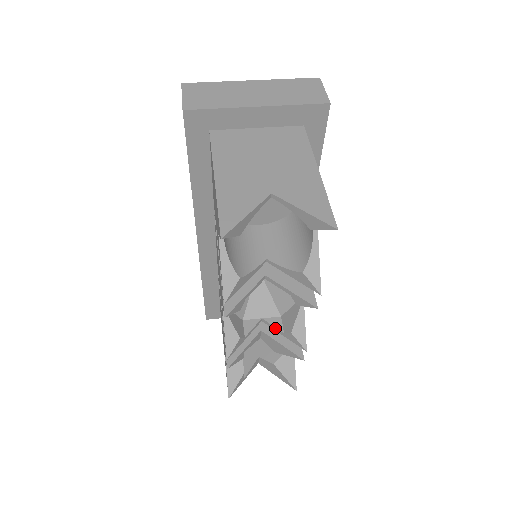
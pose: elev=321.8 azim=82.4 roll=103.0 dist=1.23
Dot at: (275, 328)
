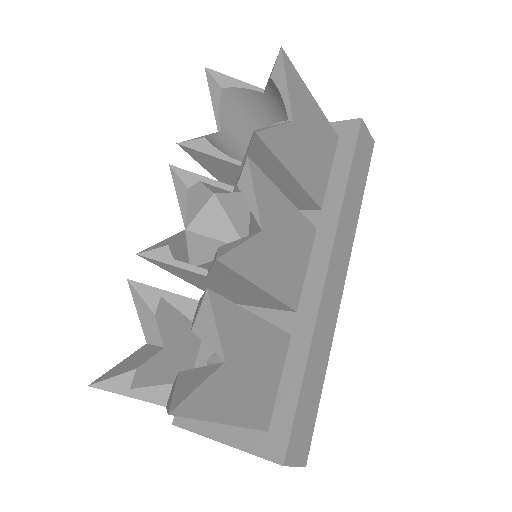
Dot at: occluded
